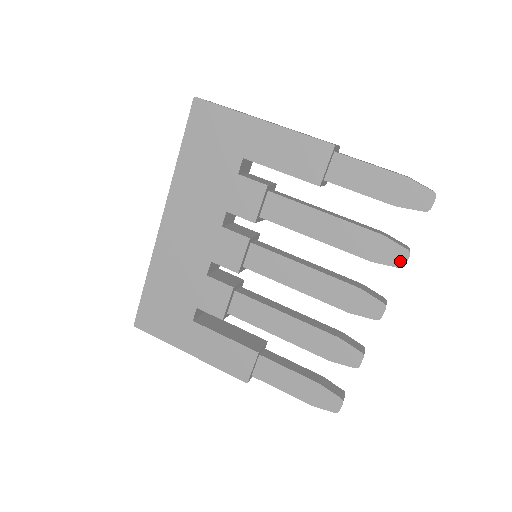
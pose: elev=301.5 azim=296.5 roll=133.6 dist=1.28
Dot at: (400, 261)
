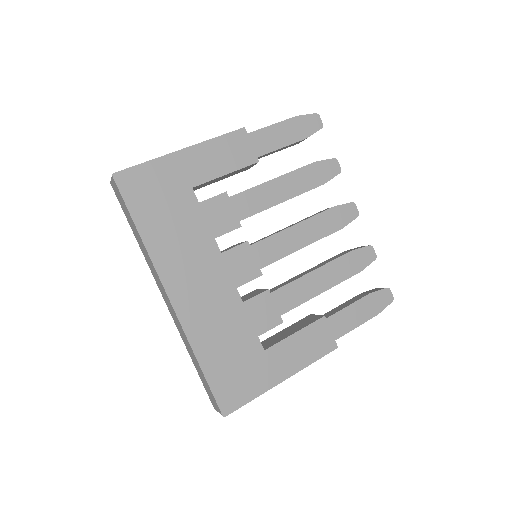
Dot at: (337, 169)
